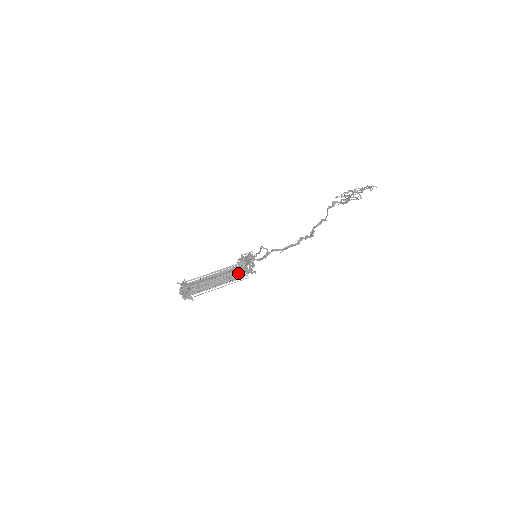
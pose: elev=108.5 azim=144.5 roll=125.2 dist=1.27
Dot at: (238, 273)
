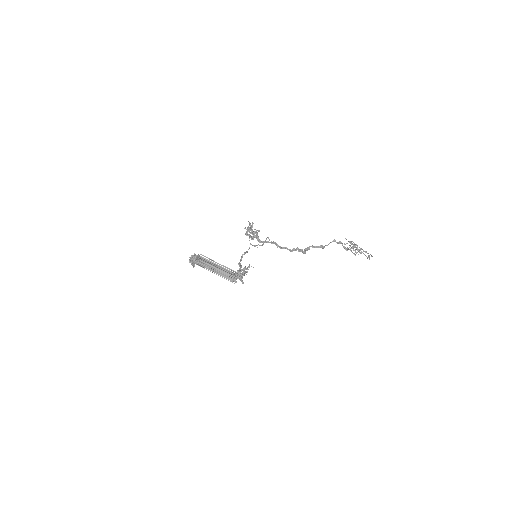
Dot at: (233, 278)
